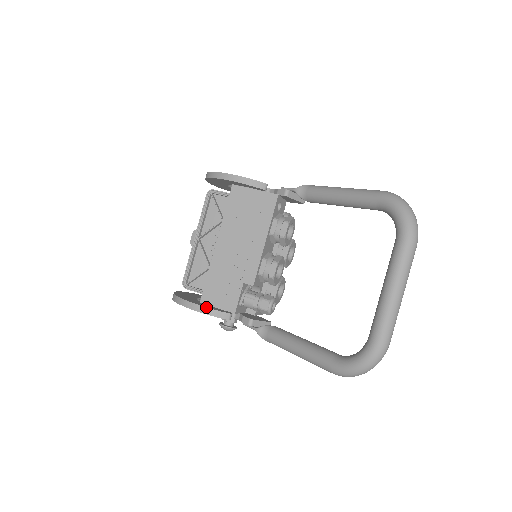
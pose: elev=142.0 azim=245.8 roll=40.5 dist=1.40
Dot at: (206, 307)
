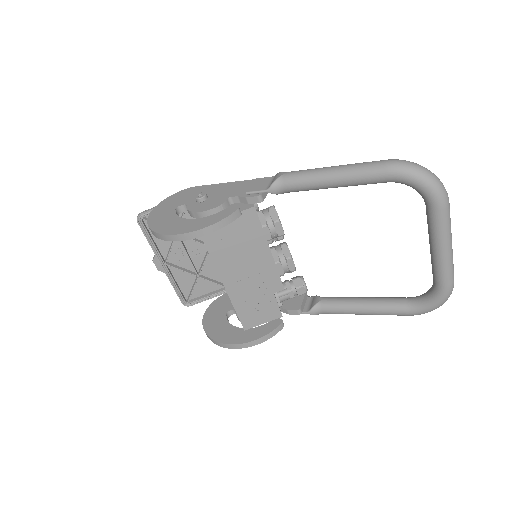
Dot at: (262, 337)
